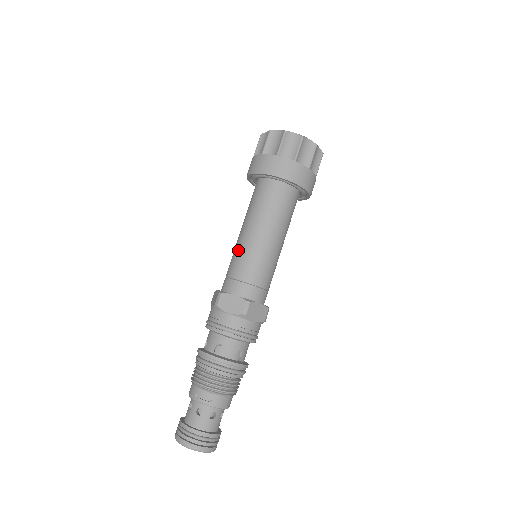
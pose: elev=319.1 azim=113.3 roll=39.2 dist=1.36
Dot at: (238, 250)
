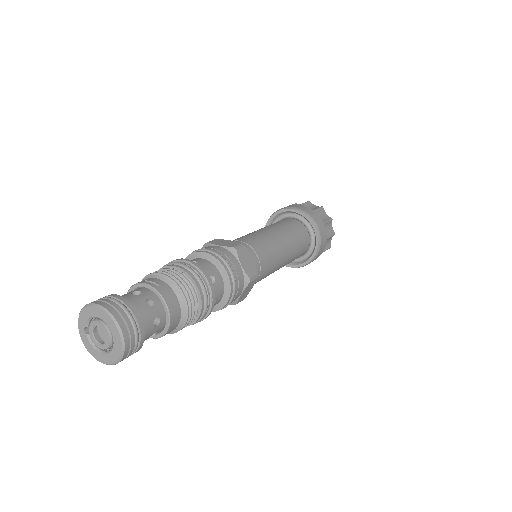
Dot at: occluded
